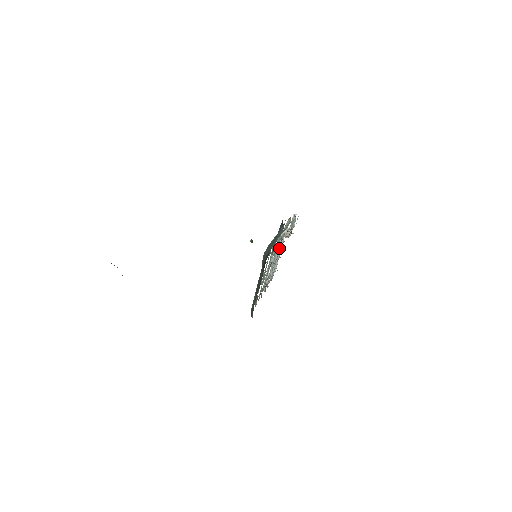
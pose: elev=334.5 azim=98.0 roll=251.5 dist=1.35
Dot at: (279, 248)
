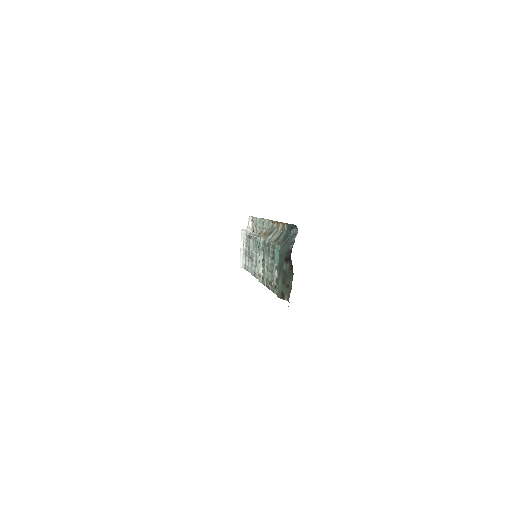
Dot at: (247, 247)
